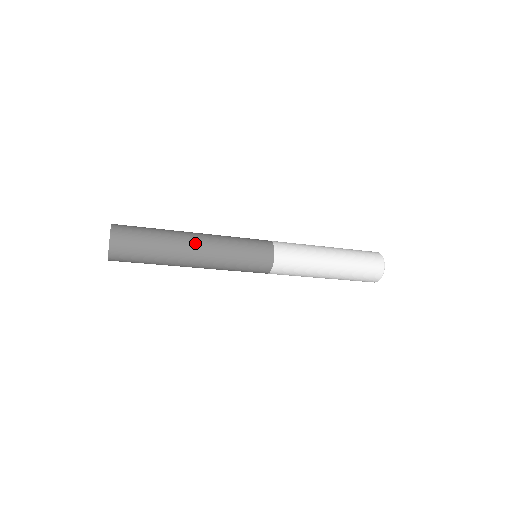
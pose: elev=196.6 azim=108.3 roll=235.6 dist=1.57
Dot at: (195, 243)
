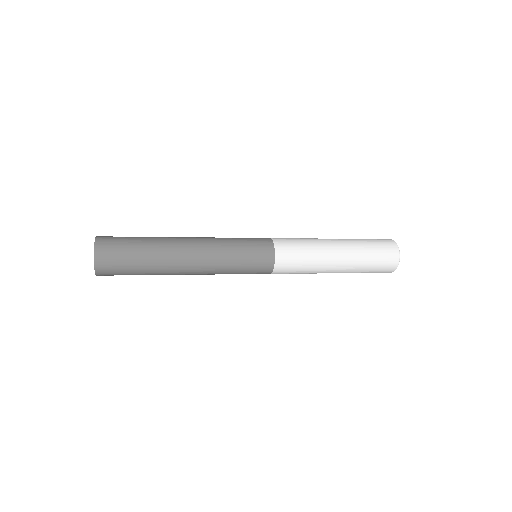
Dot at: (187, 248)
